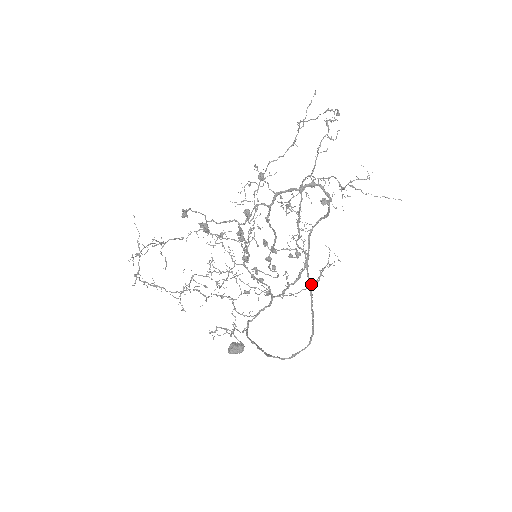
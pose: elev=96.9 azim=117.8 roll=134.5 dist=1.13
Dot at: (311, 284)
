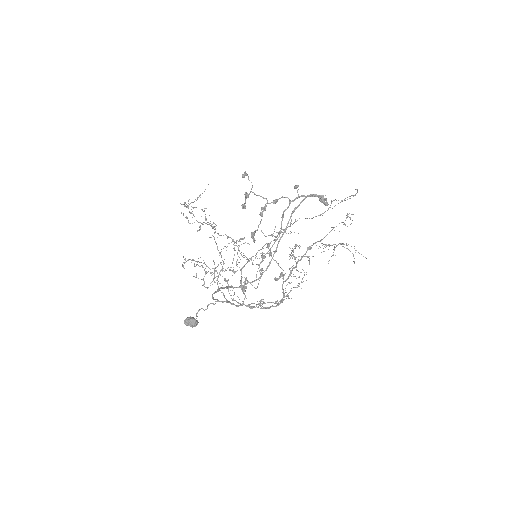
Dot at: occluded
